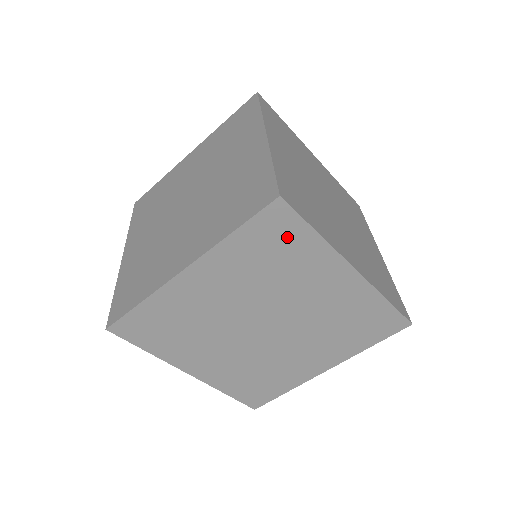
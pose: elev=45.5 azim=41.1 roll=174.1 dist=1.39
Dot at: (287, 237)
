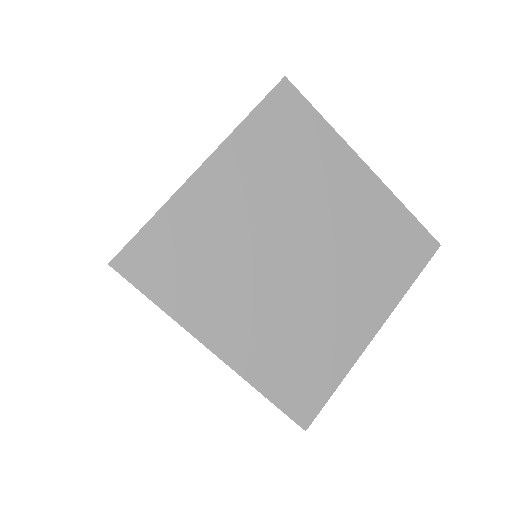
Dot at: occluded
